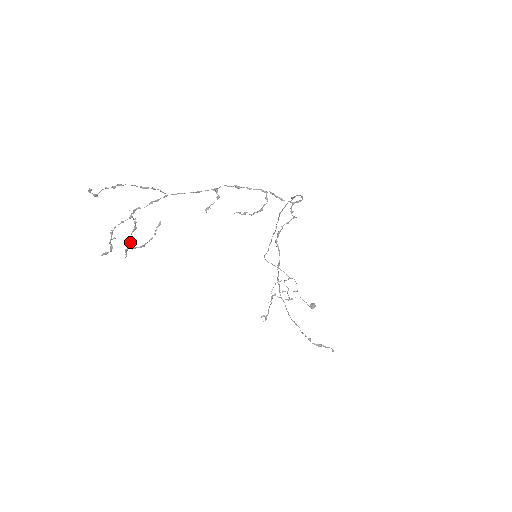
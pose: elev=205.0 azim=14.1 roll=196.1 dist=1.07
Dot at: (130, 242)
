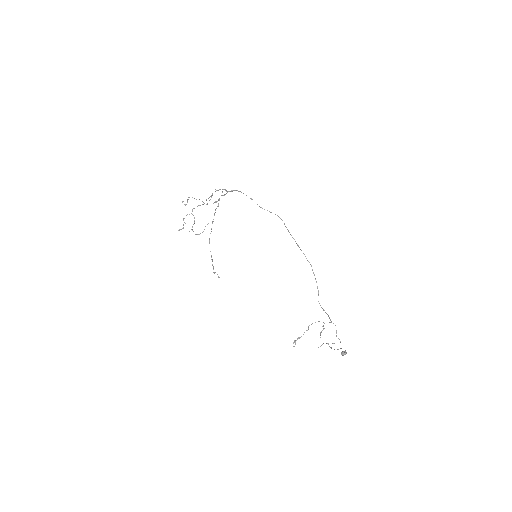
Dot at: occluded
